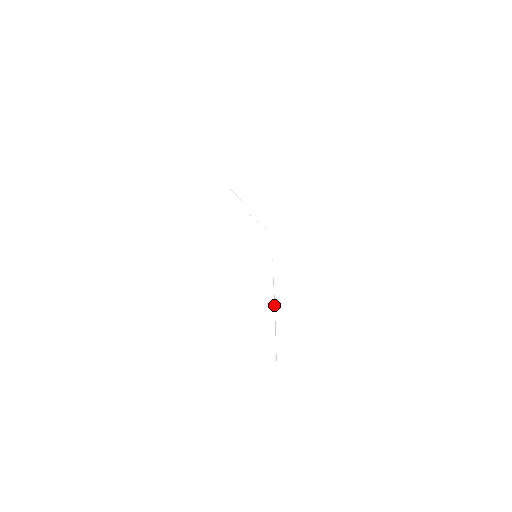
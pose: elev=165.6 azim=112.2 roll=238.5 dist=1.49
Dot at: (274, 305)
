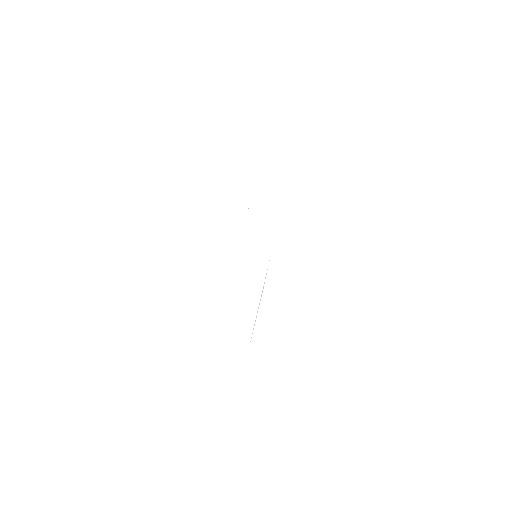
Dot at: (262, 291)
